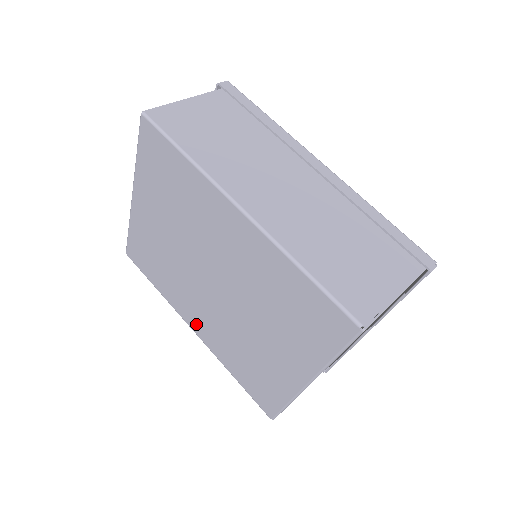
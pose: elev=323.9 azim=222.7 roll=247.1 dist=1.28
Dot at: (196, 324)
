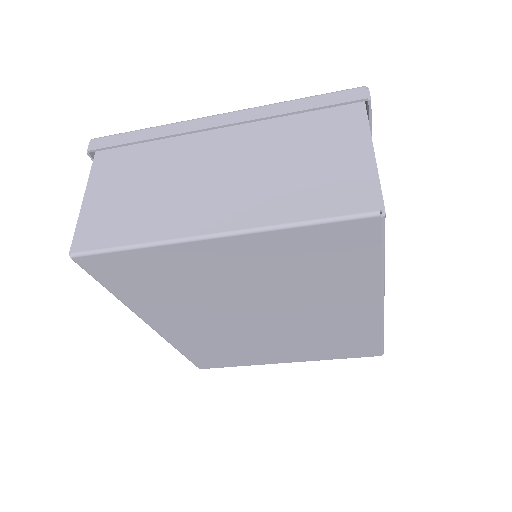
Dot at: (169, 327)
